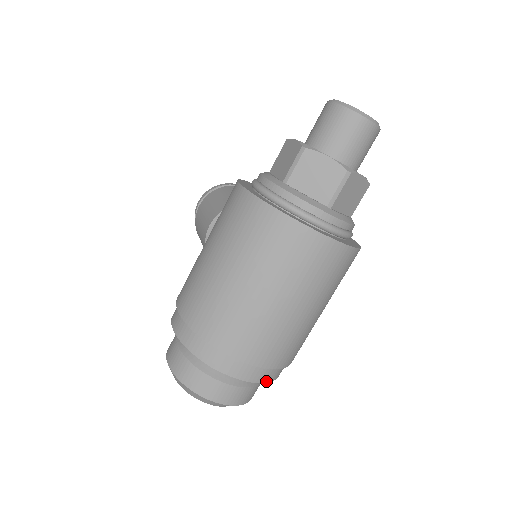
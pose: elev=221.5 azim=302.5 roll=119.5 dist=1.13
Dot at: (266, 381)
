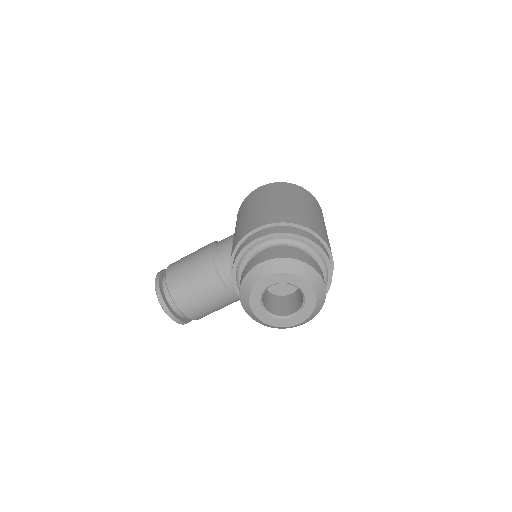
Dot at: (332, 274)
